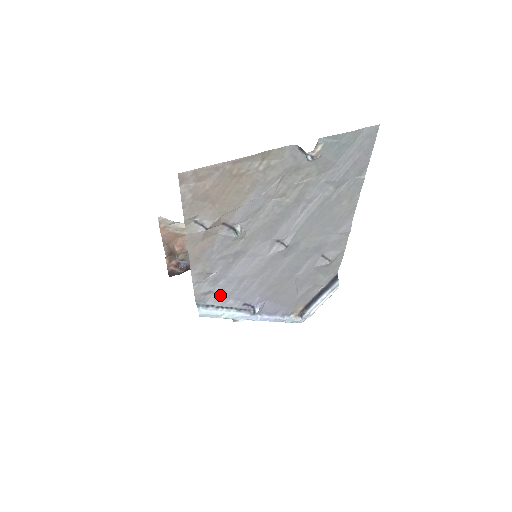
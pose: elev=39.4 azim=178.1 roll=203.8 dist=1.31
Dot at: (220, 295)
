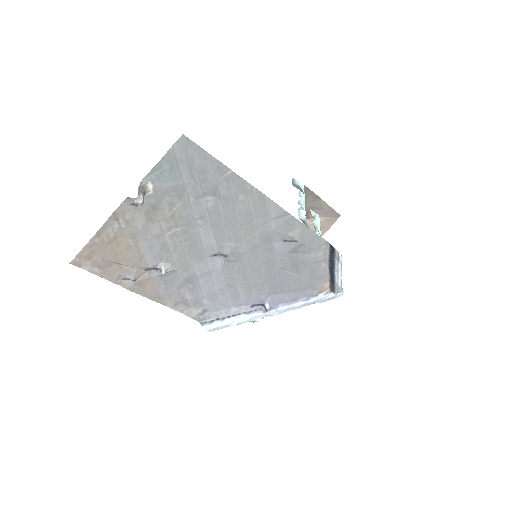
Dot at: (217, 309)
